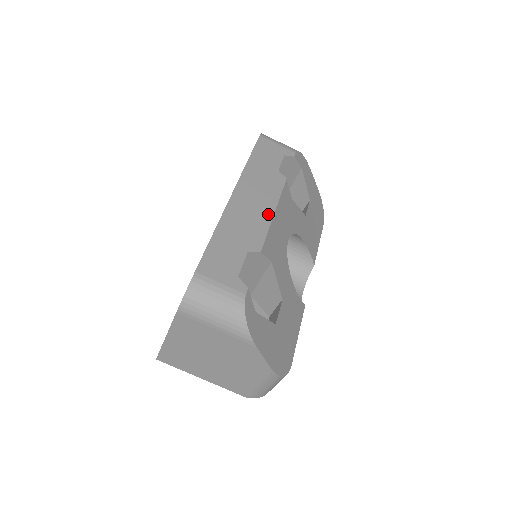
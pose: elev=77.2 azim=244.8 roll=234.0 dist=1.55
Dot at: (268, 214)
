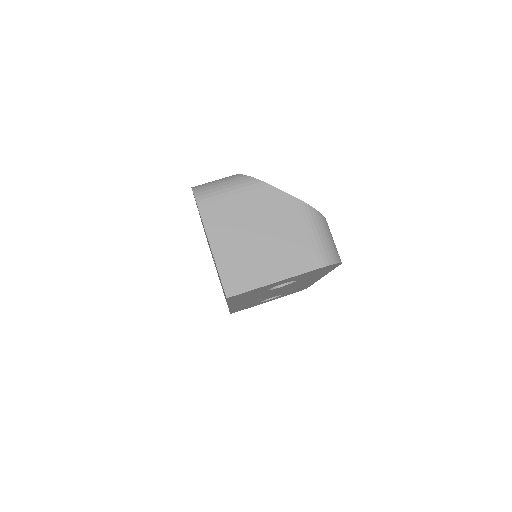
Dot at: occluded
